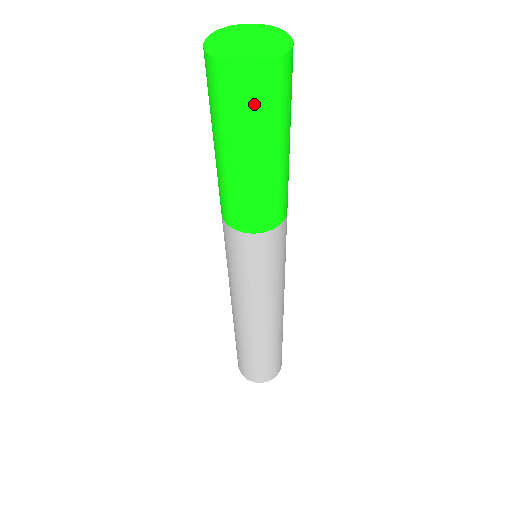
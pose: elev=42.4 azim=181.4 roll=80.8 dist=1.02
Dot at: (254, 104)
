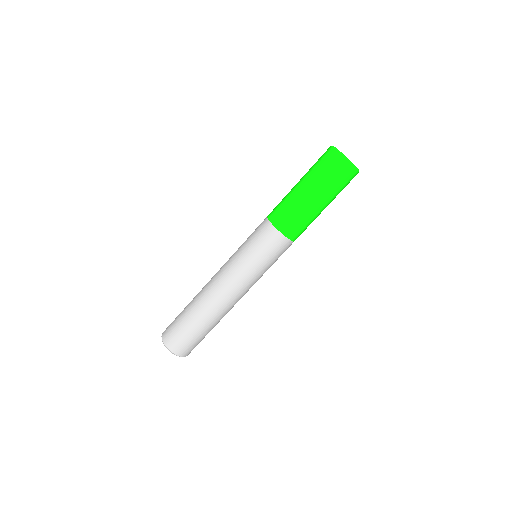
Dot at: (341, 180)
